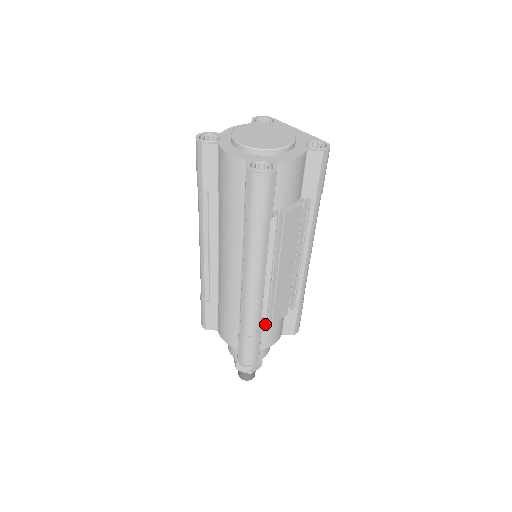
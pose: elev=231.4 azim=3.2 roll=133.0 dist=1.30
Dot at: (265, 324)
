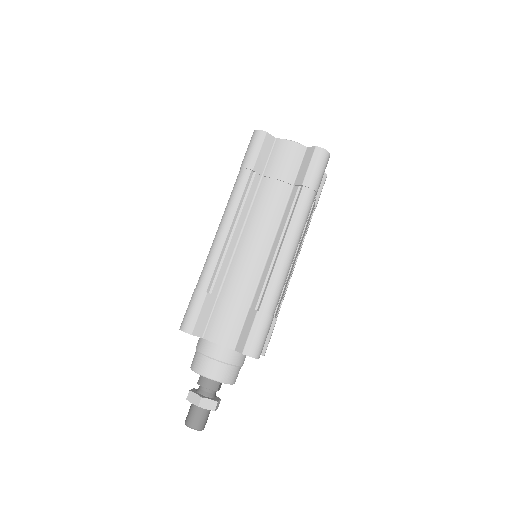
Dot at: (275, 310)
